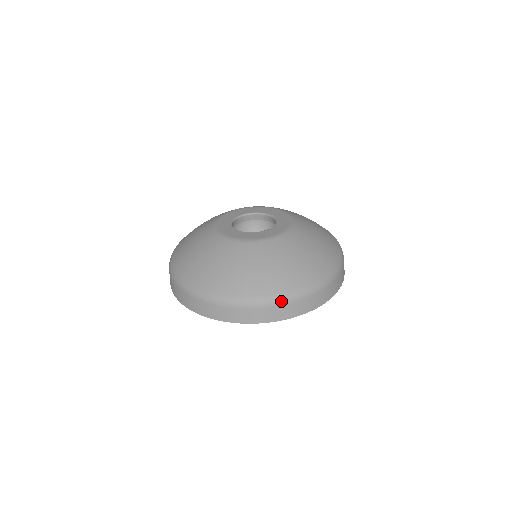
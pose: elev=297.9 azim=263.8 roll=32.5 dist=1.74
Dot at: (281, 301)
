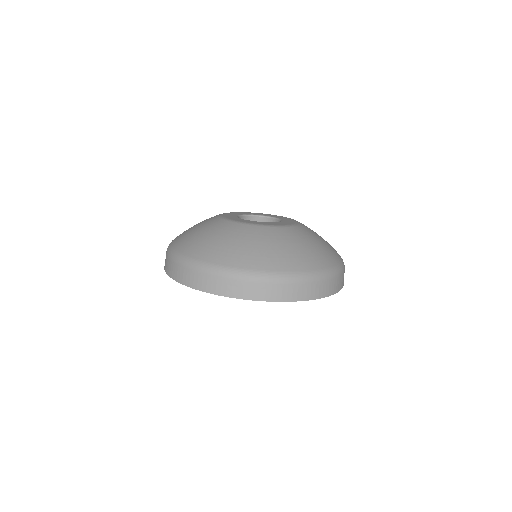
Dot at: (233, 275)
